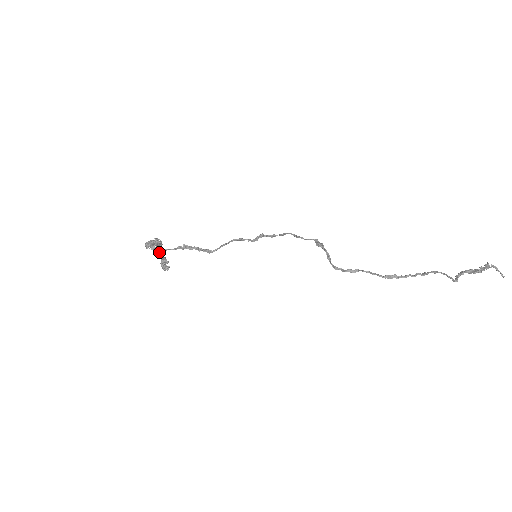
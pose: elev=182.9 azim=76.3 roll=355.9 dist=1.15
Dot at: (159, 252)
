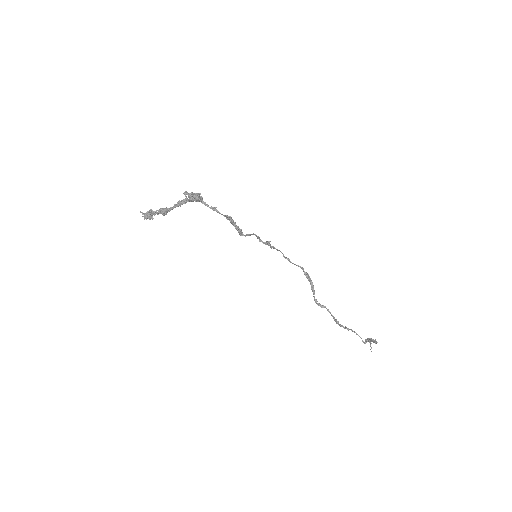
Dot at: (180, 204)
